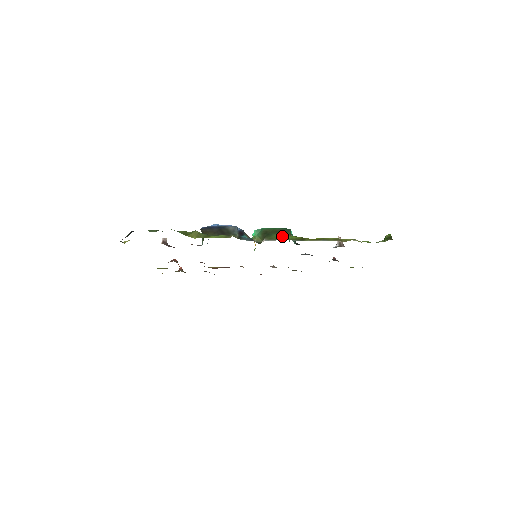
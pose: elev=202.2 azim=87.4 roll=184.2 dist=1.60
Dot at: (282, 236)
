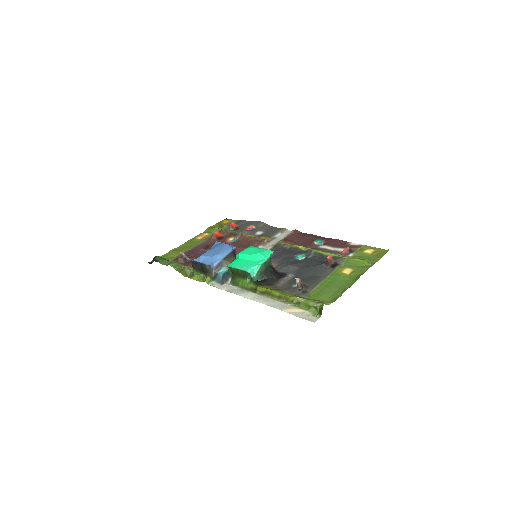
Dot at: (241, 282)
